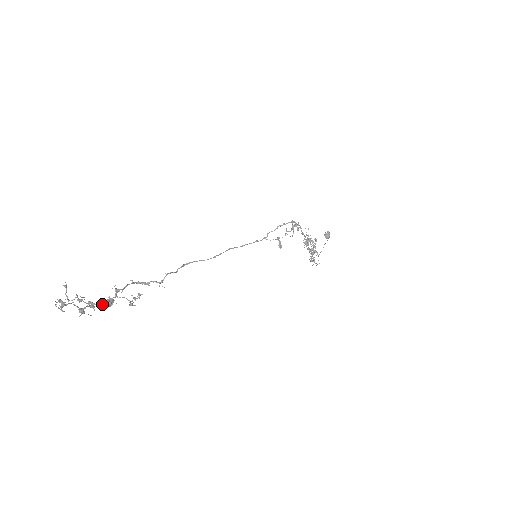
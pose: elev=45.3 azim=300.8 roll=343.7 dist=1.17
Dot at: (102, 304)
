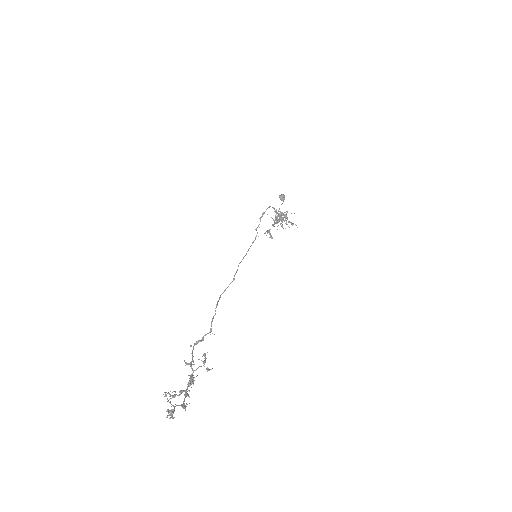
Dot at: (189, 386)
